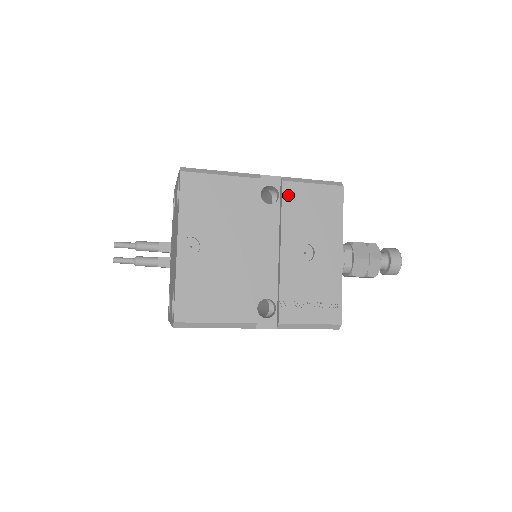
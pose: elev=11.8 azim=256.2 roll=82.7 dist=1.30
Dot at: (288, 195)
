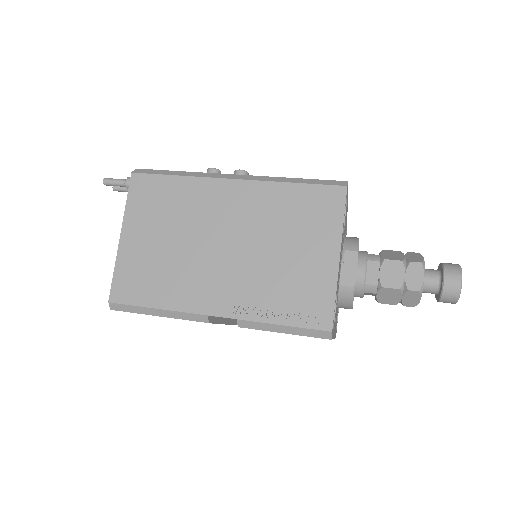
Dot at: occluded
